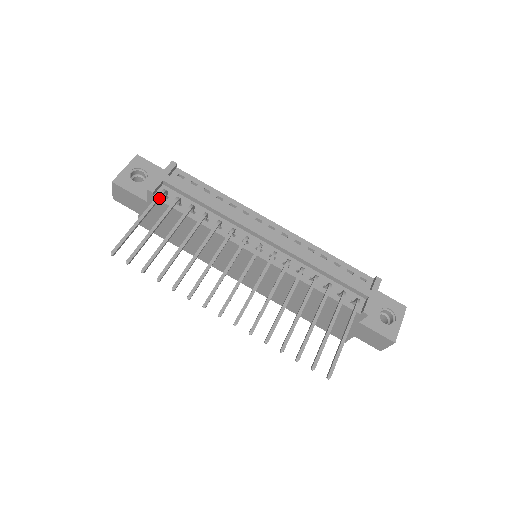
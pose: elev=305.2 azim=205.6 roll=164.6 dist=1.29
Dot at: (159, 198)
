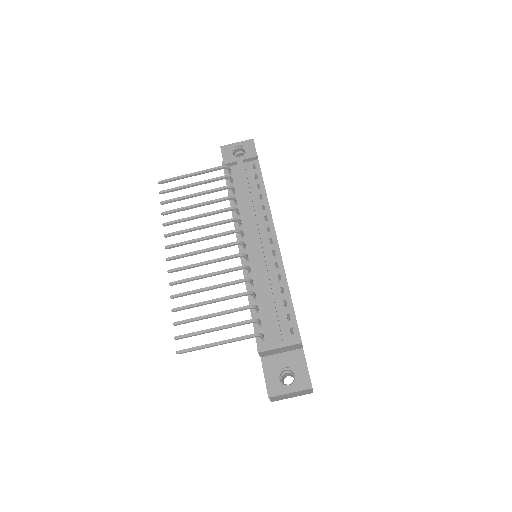
Dot at: (217, 169)
